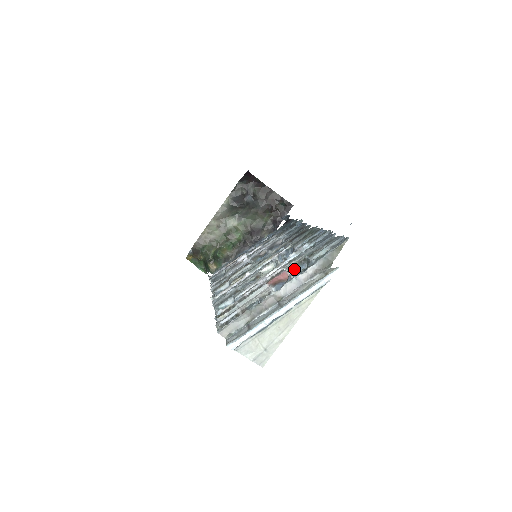
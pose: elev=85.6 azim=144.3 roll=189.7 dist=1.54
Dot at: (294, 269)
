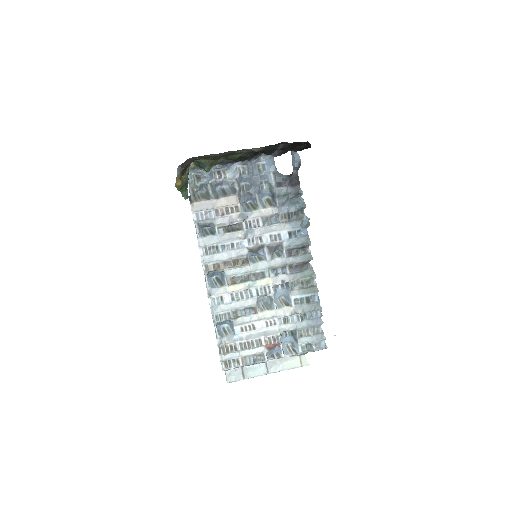
Dot at: (284, 330)
